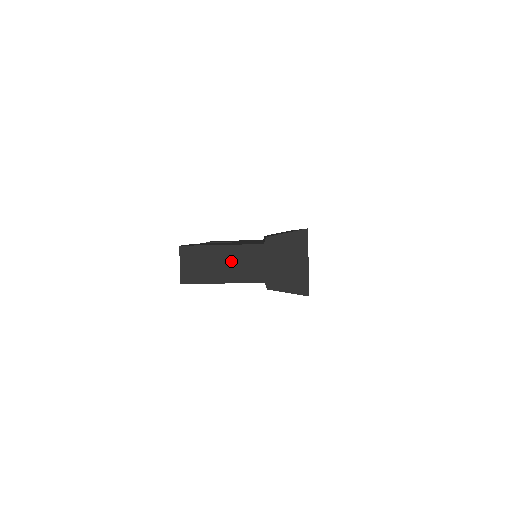
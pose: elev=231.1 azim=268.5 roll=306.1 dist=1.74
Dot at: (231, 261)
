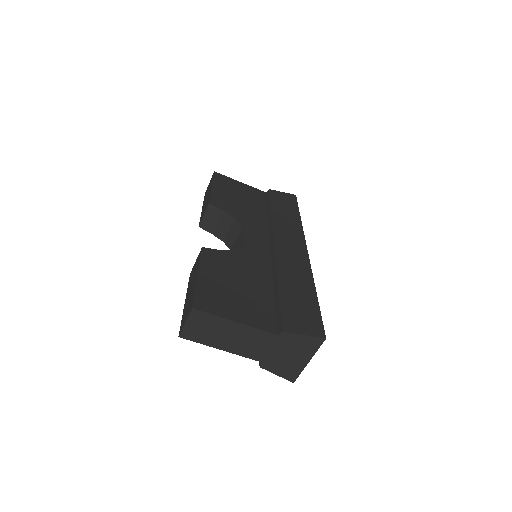
Dot at: (238, 337)
